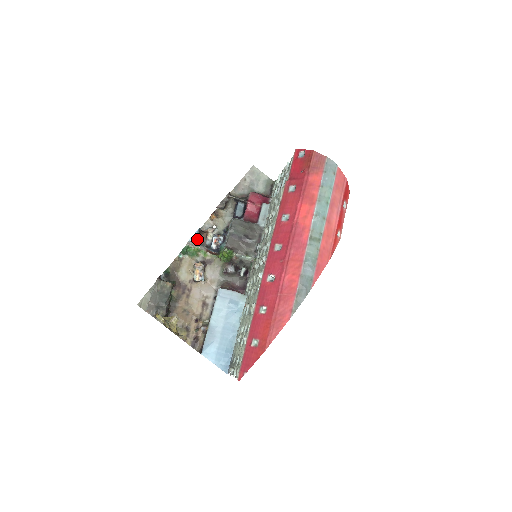
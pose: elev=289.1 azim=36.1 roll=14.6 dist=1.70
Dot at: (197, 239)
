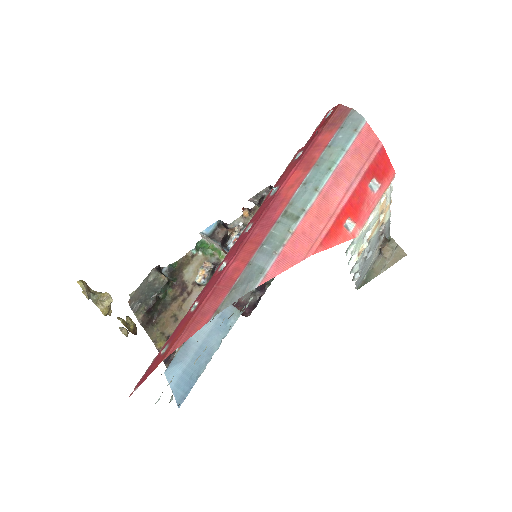
Dot at: (212, 232)
